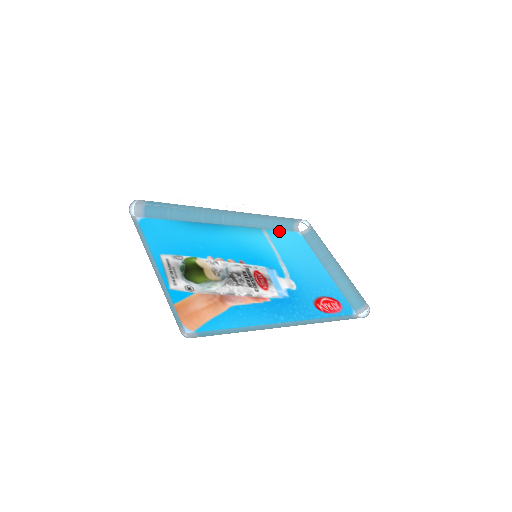
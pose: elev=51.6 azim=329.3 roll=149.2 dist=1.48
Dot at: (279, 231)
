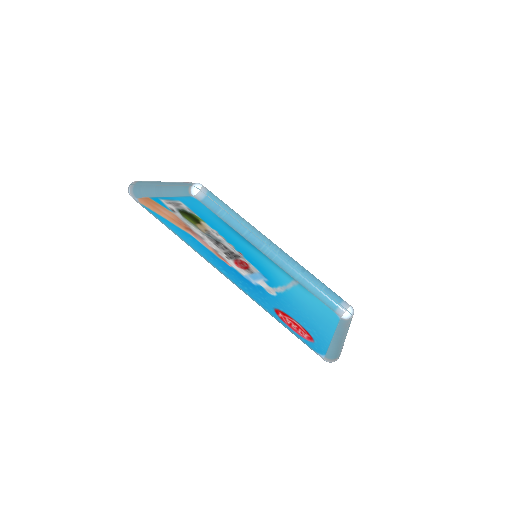
Dot at: (314, 296)
